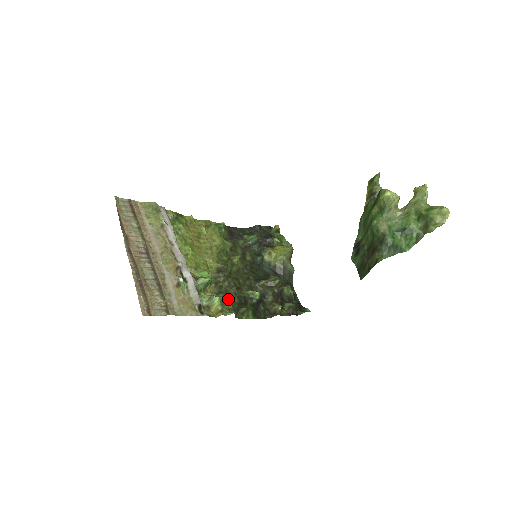
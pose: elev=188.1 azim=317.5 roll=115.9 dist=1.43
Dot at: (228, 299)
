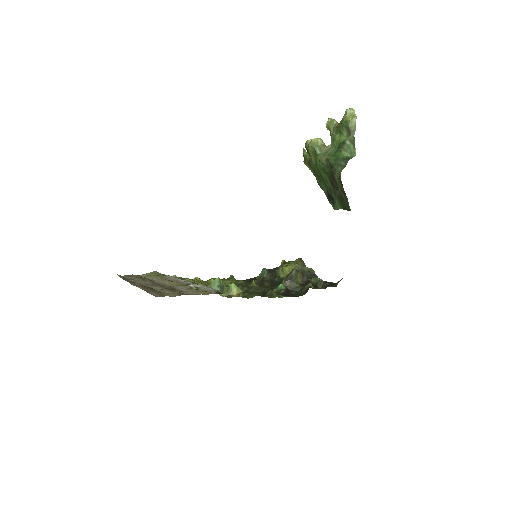
Dot at: (251, 293)
